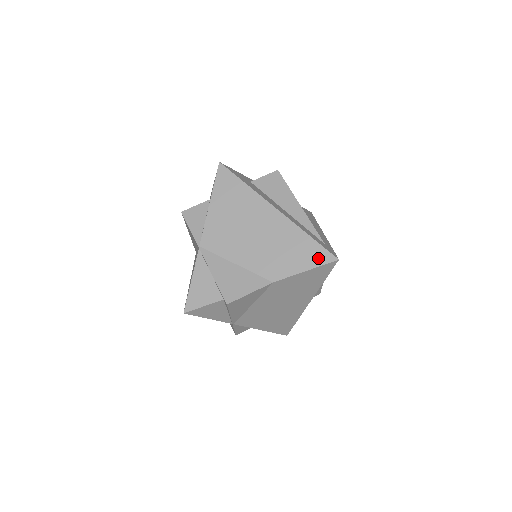
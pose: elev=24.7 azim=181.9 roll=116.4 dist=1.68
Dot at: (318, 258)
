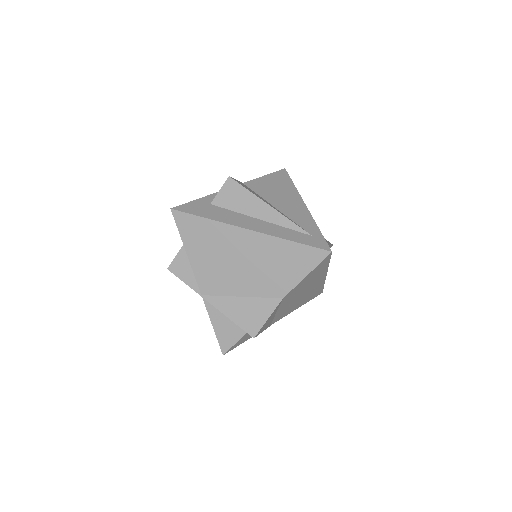
Dot at: (312, 259)
